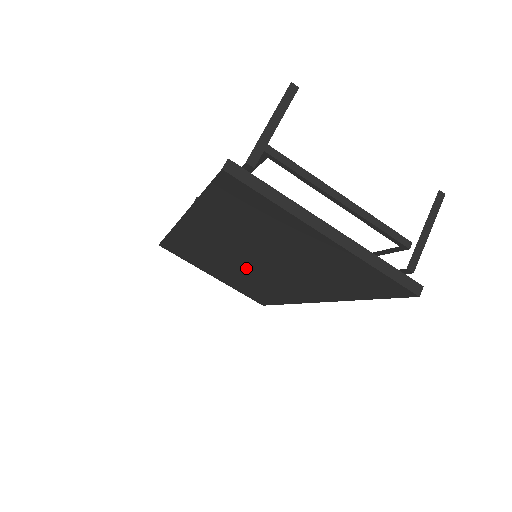
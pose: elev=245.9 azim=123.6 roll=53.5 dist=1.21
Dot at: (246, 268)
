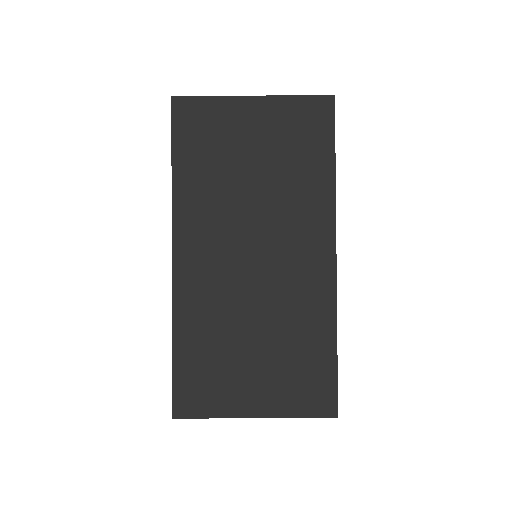
Dot at: (259, 282)
